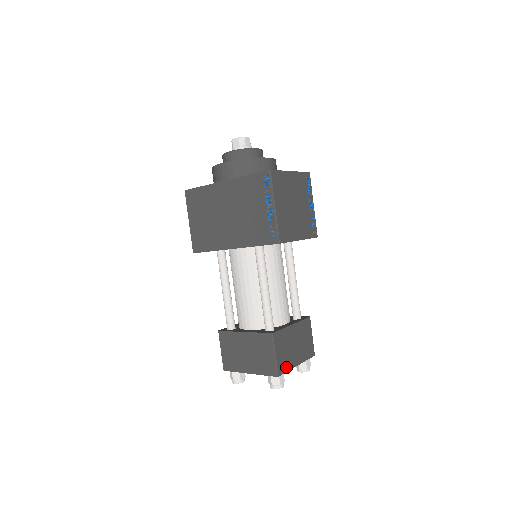
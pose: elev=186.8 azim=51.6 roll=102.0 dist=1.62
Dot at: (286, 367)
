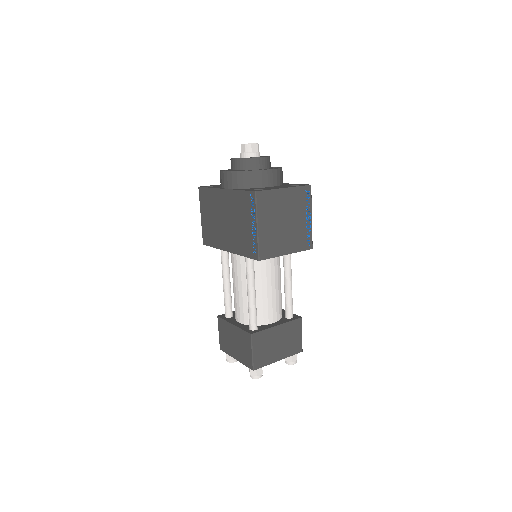
Dot at: (264, 362)
